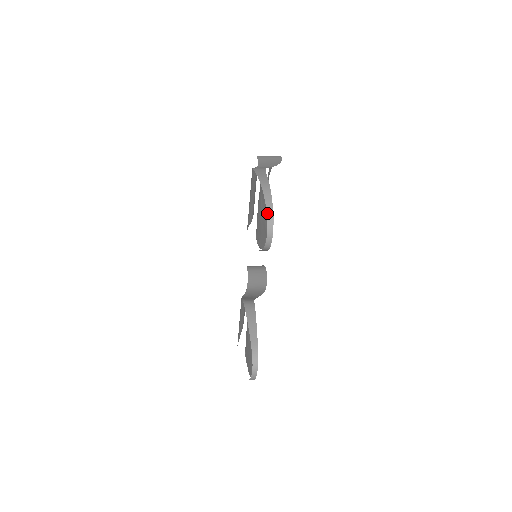
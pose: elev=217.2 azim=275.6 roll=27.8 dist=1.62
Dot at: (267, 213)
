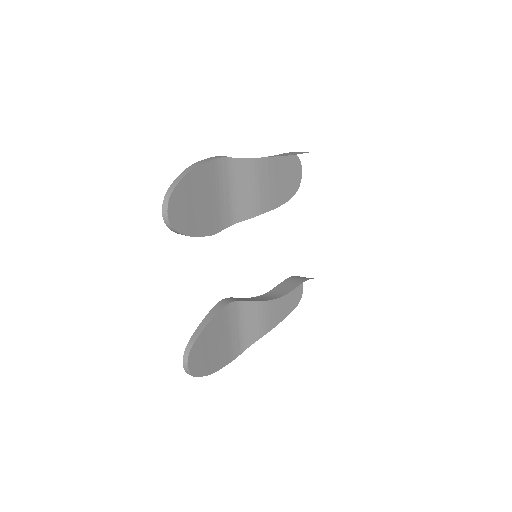
Dot at: (166, 192)
